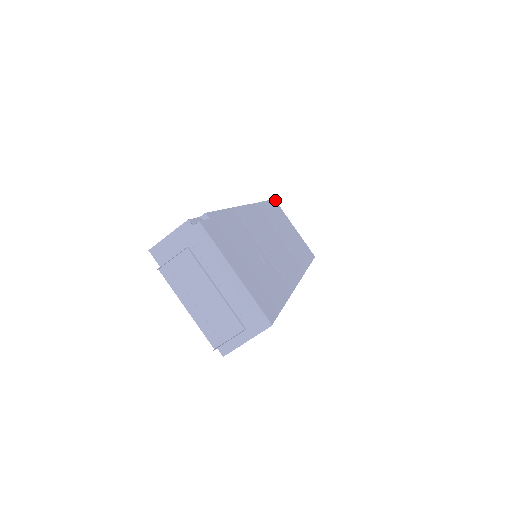
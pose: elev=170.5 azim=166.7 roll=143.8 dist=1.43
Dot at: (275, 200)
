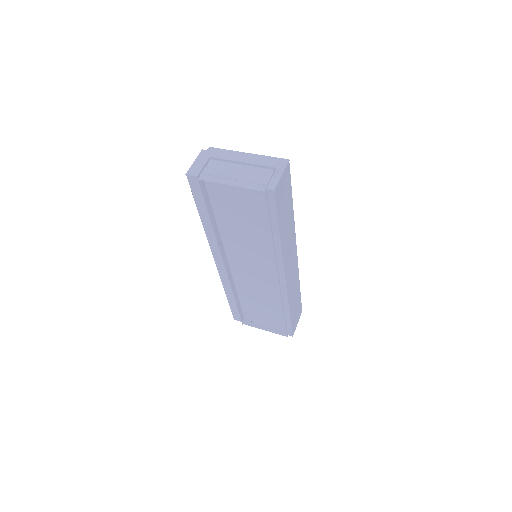
Dot at: occluded
